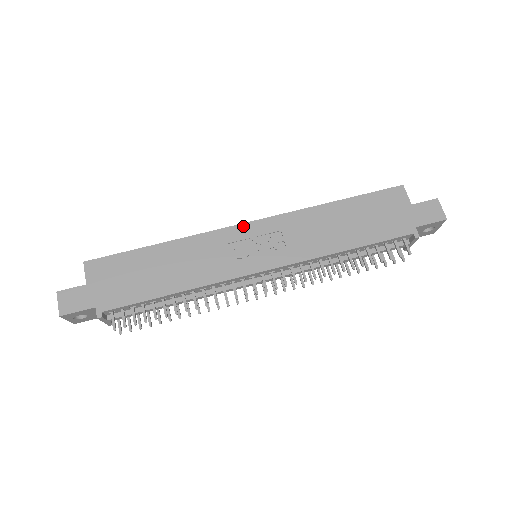
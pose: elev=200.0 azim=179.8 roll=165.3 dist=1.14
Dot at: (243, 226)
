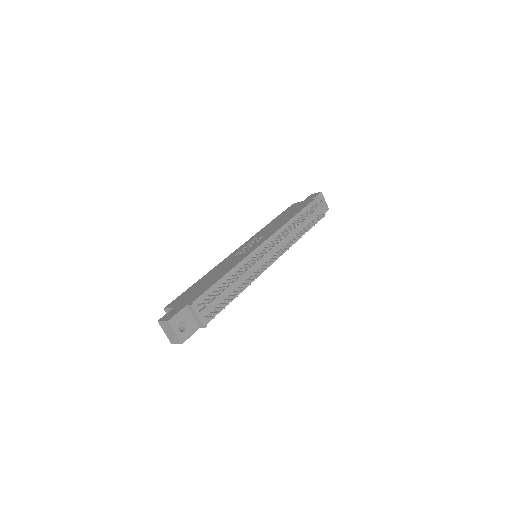
Dot at: (237, 250)
